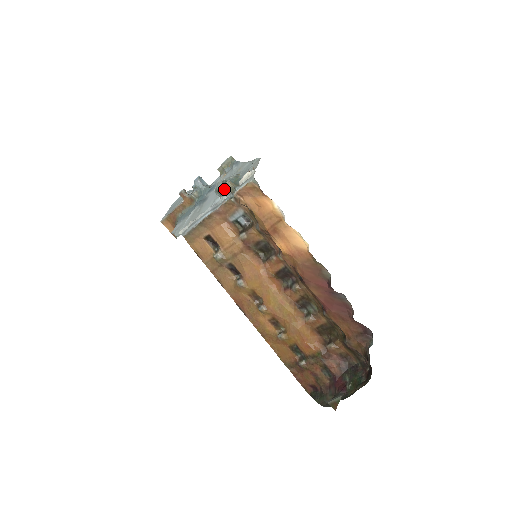
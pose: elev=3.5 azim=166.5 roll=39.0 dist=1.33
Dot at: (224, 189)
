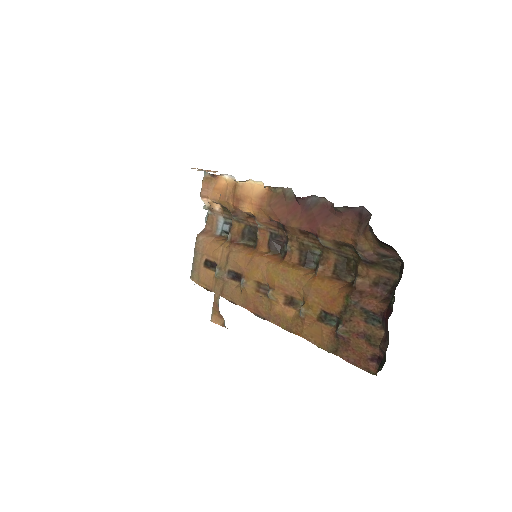
Dot at: occluded
